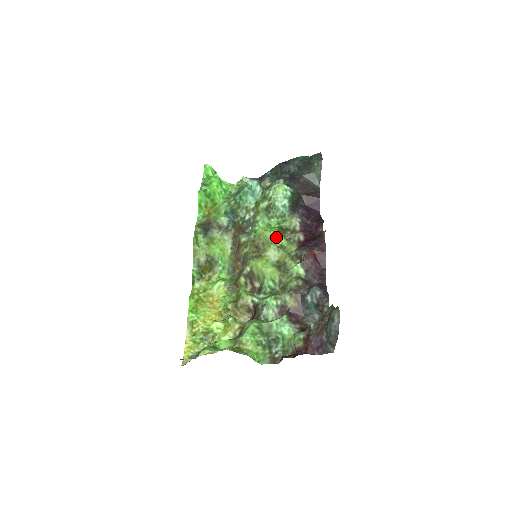
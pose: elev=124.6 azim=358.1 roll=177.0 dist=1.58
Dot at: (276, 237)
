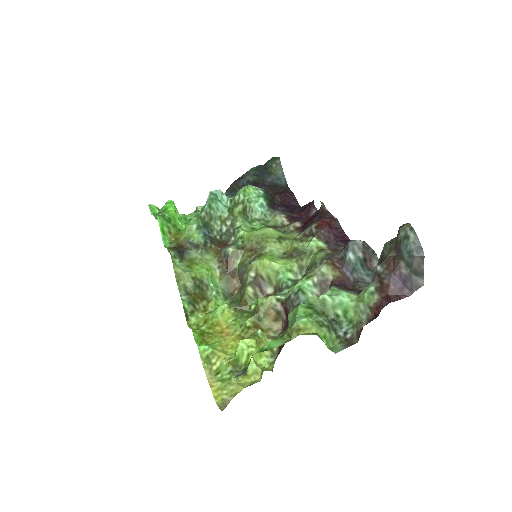
Dot at: (269, 231)
